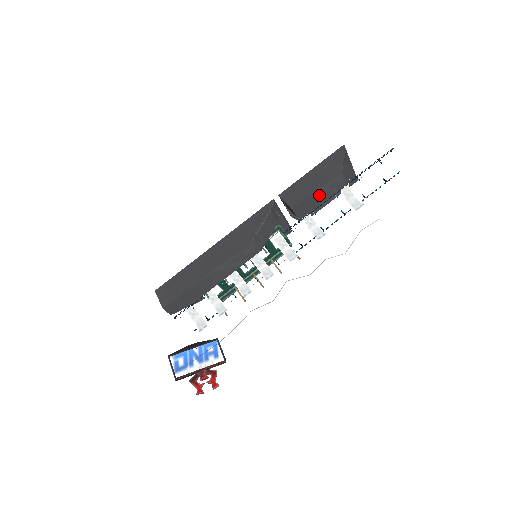
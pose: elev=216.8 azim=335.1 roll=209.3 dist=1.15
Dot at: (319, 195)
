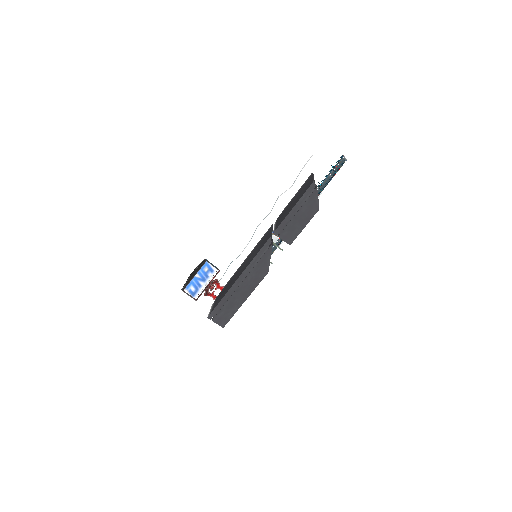
Dot at: (304, 226)
